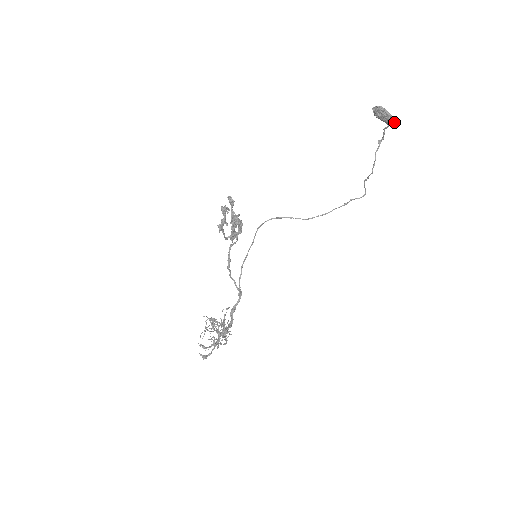
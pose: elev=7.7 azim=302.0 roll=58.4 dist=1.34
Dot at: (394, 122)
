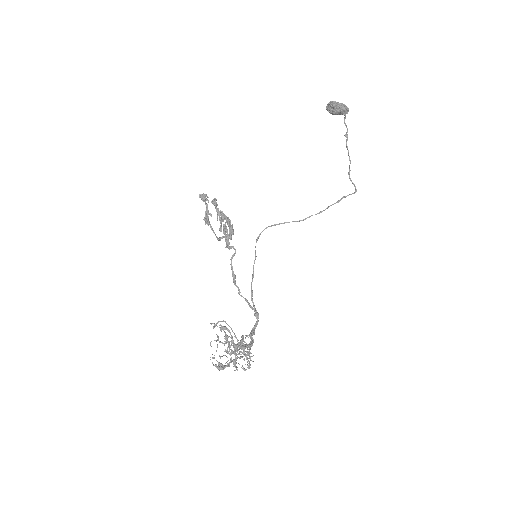
Dot at: (347, 108)
